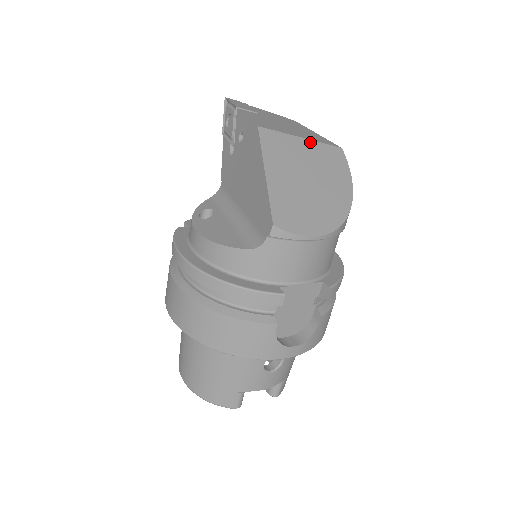
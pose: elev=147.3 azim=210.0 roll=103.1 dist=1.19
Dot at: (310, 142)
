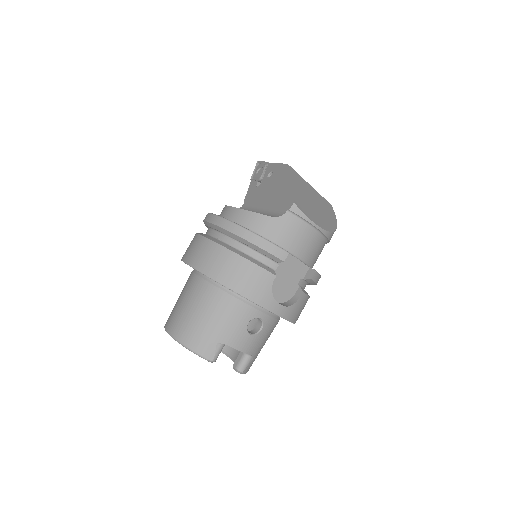
Dot at: (314, 190)
